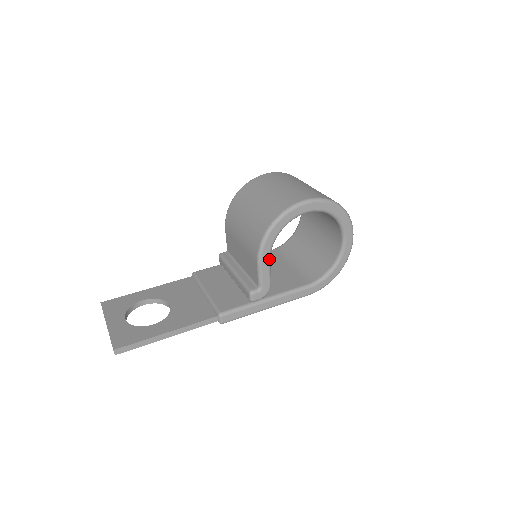
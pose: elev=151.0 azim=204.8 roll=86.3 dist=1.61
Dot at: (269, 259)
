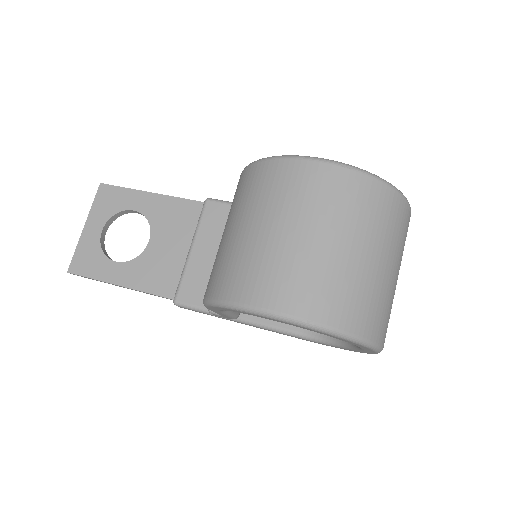
Dot at: (222, 312)
